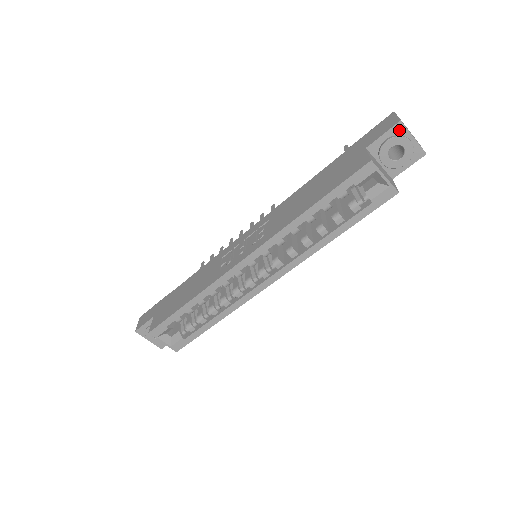
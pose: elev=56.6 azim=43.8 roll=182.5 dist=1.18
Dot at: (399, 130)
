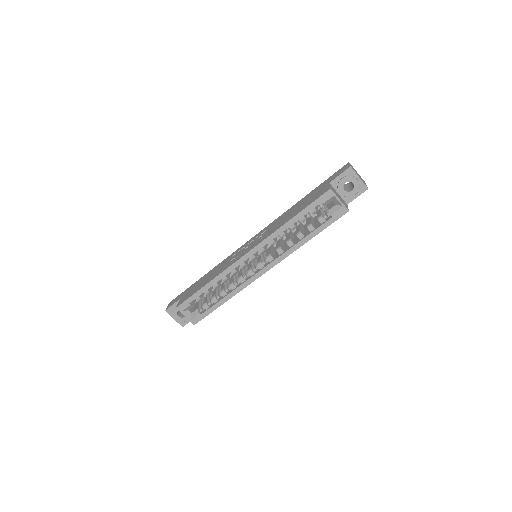
Dot at: (350, 172)
